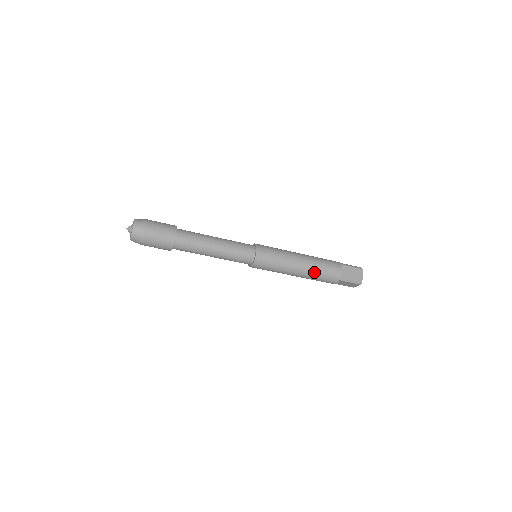
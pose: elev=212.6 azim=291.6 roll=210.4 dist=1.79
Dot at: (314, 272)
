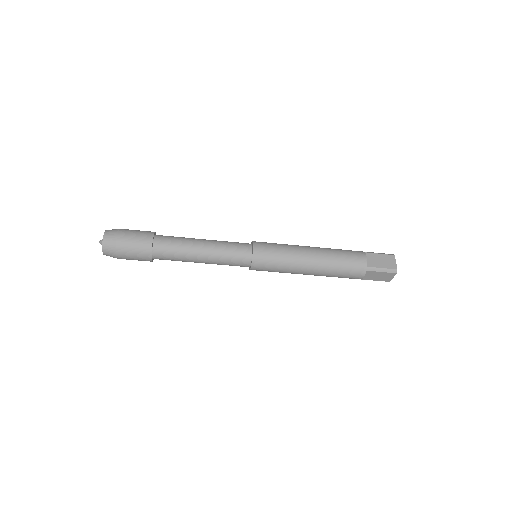
Dot at: (331, 264)
